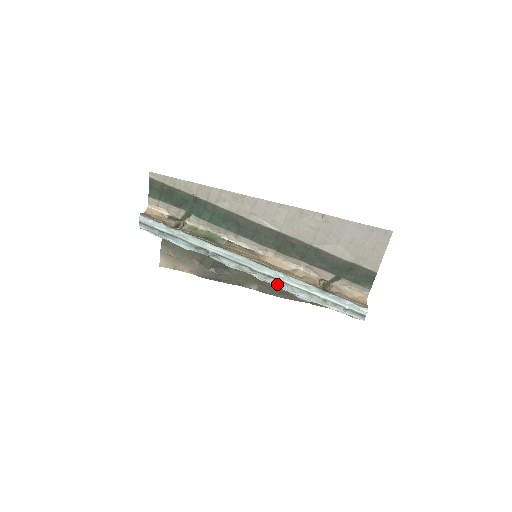
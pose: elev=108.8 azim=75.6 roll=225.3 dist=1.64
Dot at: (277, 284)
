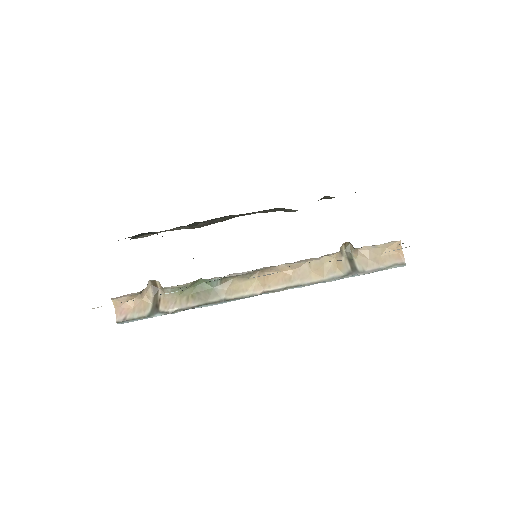
Dot at: occluded
